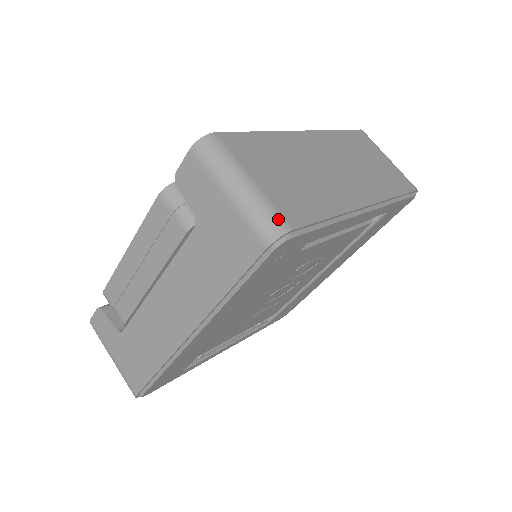
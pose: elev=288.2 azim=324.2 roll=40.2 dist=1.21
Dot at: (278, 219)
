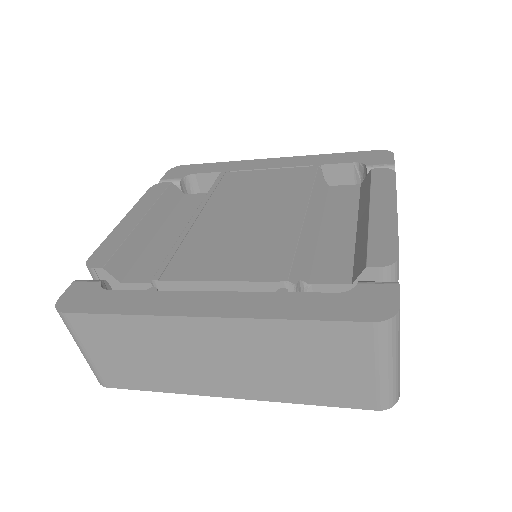
Dot at: (98, 378)
